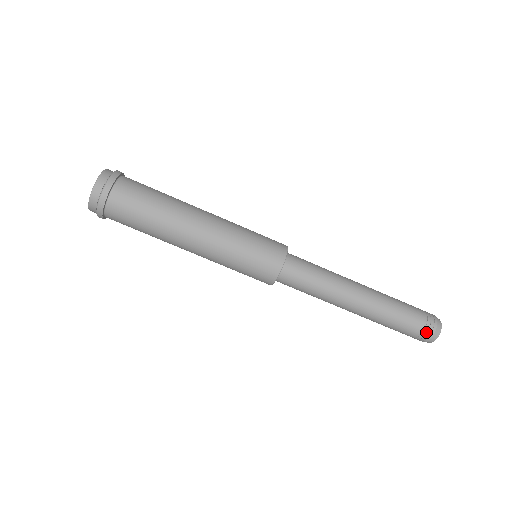
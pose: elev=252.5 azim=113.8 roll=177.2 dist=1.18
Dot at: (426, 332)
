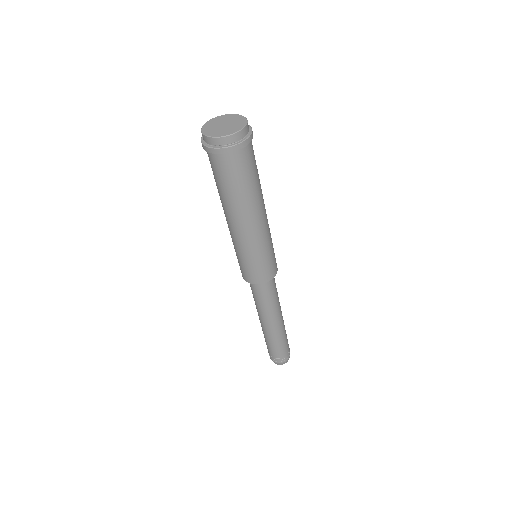
Dot at: (273, 358)
